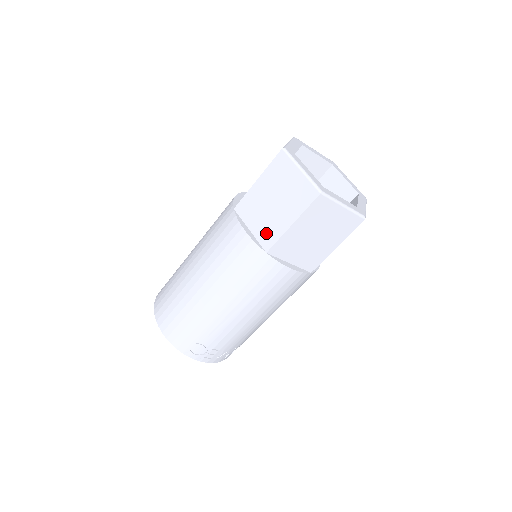
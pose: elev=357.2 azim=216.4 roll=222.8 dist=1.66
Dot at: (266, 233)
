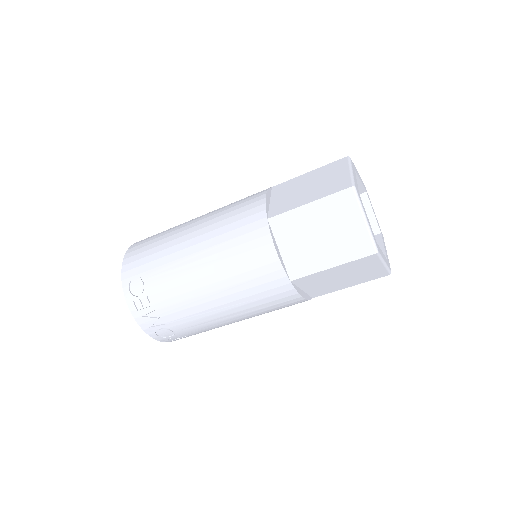
Dot at: (281, 205)
